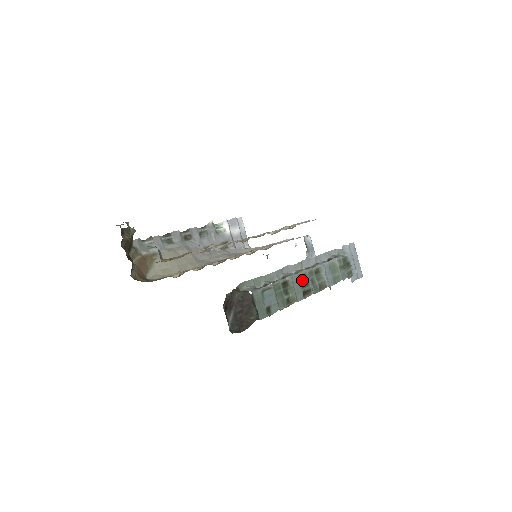
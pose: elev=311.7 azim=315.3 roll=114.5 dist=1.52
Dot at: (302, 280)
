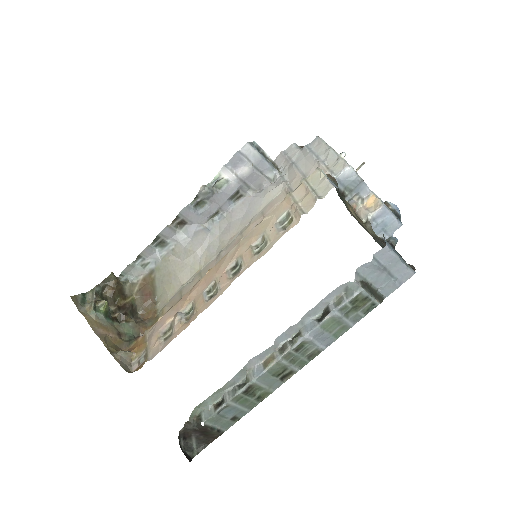
Dot at: (274, 371)
